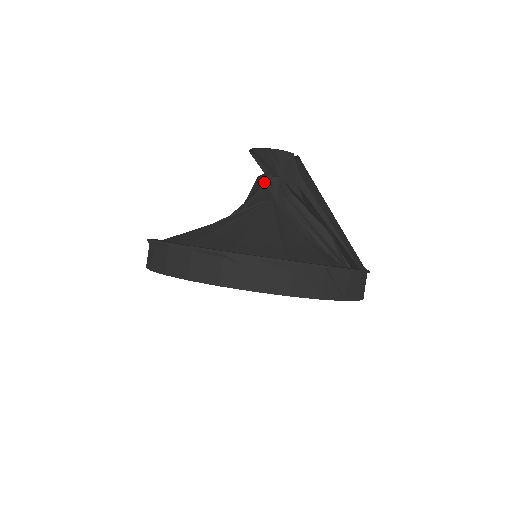
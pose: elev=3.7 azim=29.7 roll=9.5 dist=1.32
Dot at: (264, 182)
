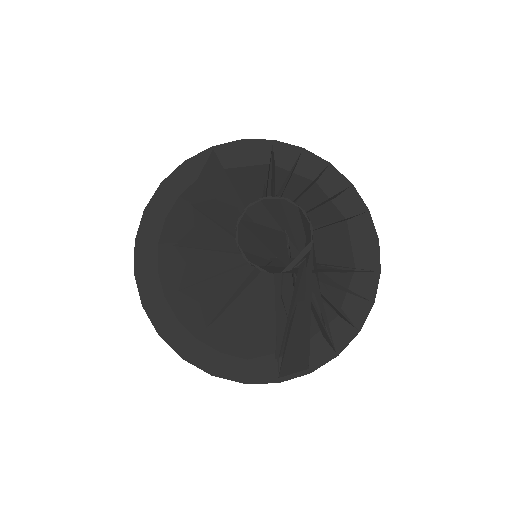
Dot at: occluded
